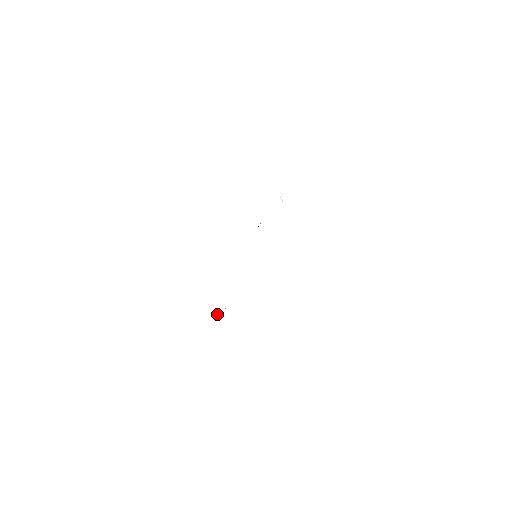
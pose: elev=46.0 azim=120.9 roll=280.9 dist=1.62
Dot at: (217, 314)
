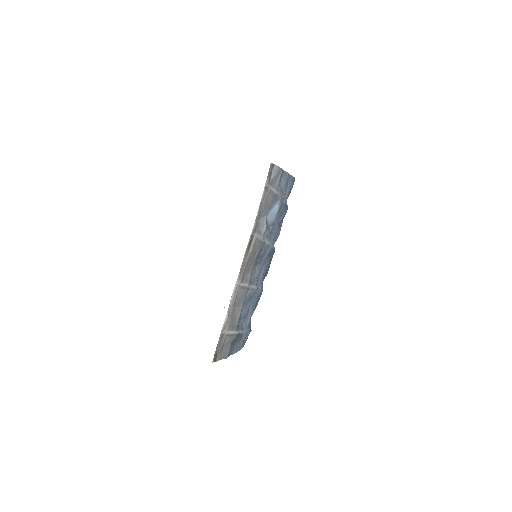
Dot at: occluded
